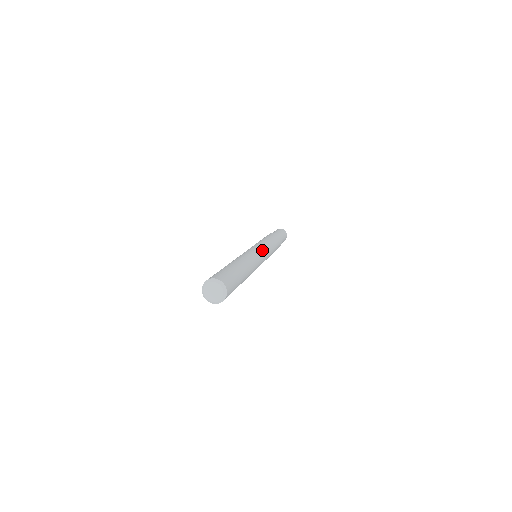
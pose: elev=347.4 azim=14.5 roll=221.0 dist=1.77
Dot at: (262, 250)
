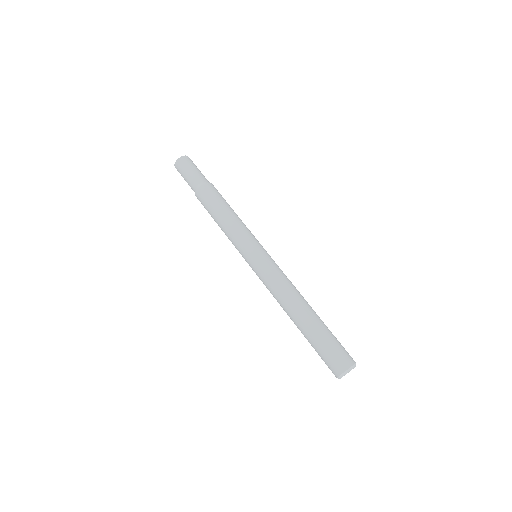
Dot at: (266, 251)
